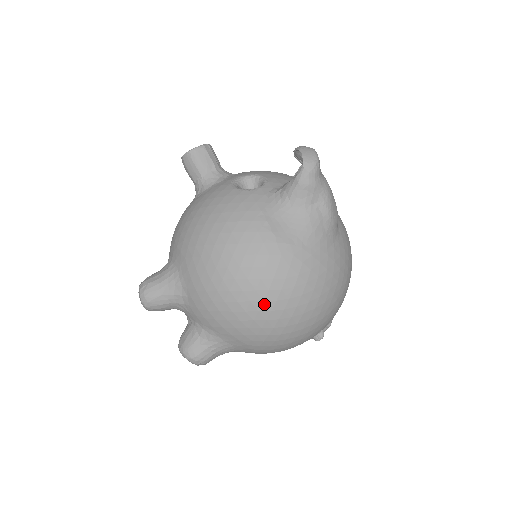
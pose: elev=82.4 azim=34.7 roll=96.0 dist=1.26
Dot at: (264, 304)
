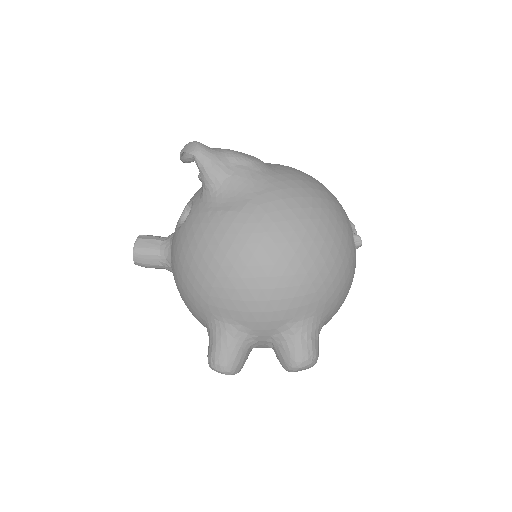
Dot at: (284, 255)
